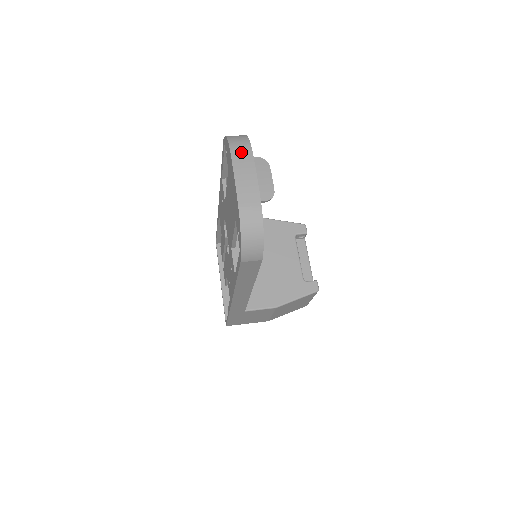
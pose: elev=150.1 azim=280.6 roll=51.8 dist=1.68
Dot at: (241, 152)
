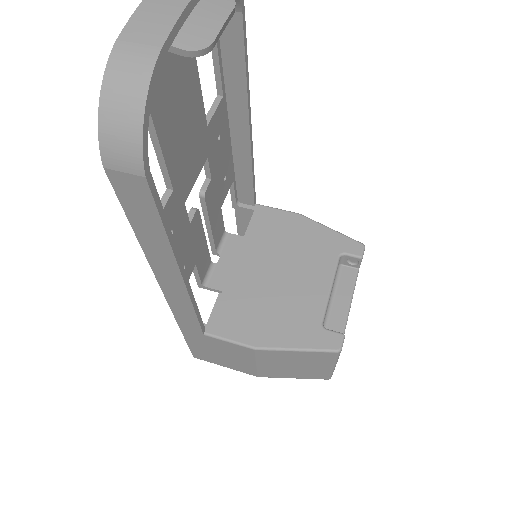
Dot at: out of frame
